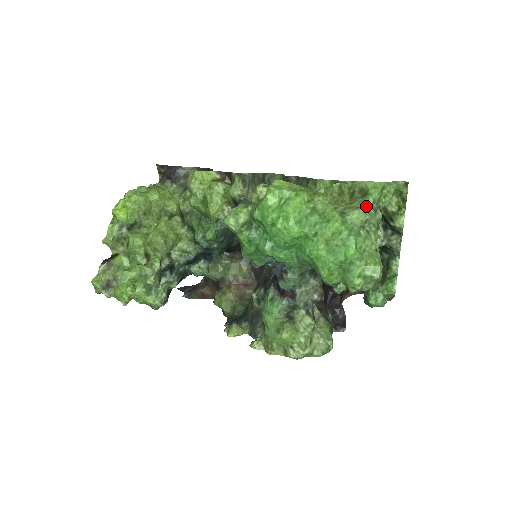
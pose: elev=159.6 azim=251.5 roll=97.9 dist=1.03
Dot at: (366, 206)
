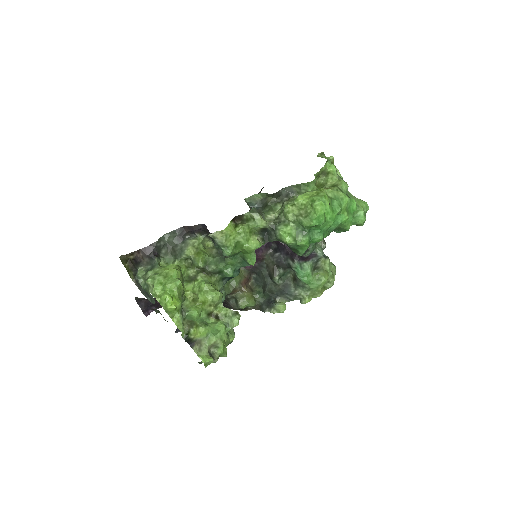
Dot at: (338, 179)
